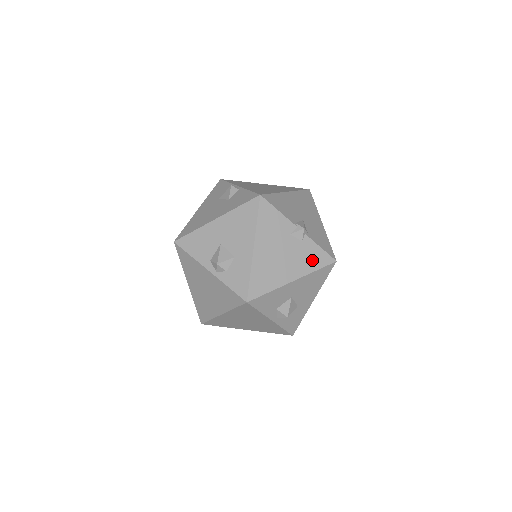
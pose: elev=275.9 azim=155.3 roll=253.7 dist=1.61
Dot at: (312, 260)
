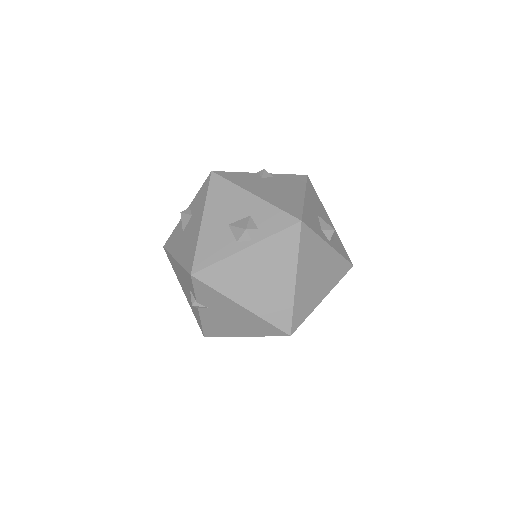
Dot at: (295, 182)
